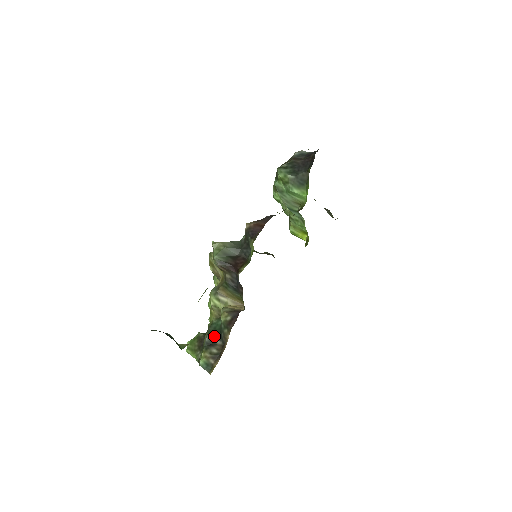
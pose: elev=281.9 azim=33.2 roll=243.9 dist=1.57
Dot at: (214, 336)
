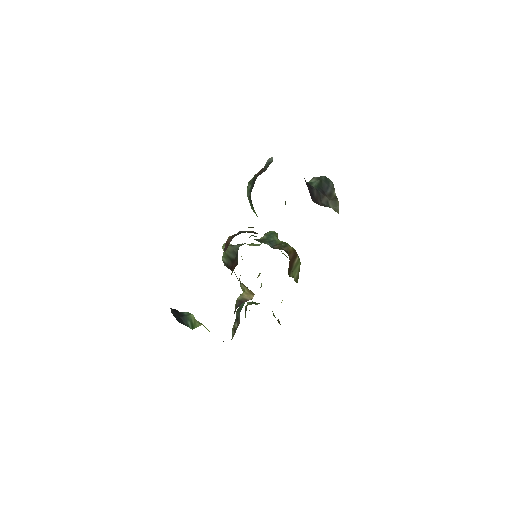
Dot at: (238, 314)
